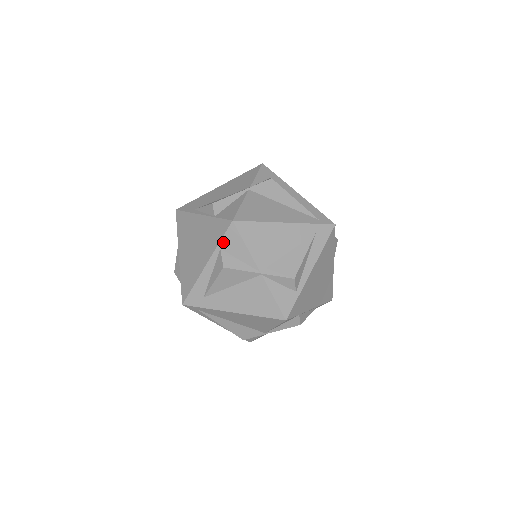
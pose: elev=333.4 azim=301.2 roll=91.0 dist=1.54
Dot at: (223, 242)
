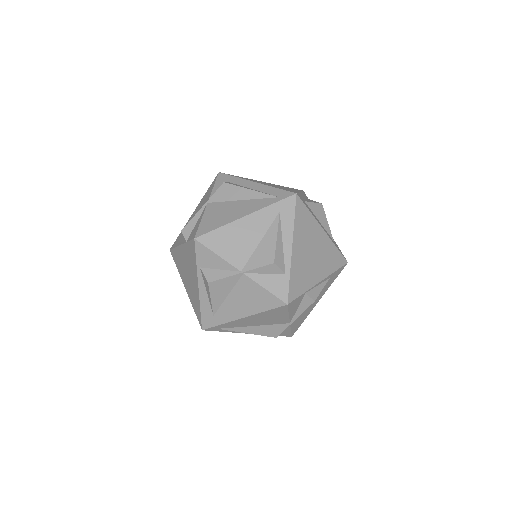
Dot at: (199, 261)
